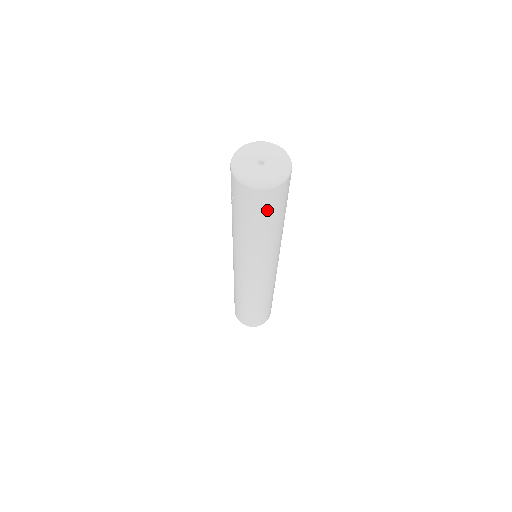
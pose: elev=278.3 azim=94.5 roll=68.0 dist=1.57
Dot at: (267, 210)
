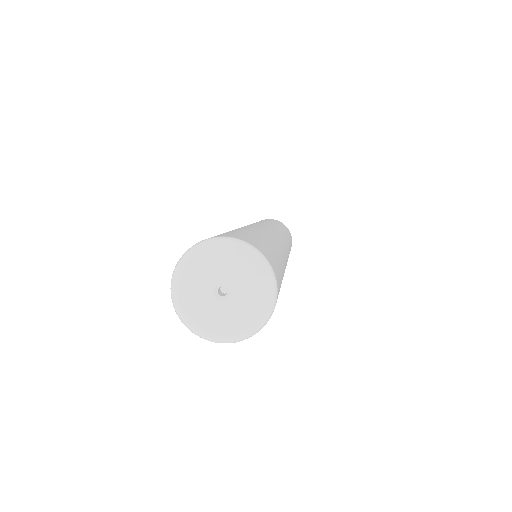
Dot at: occluded
